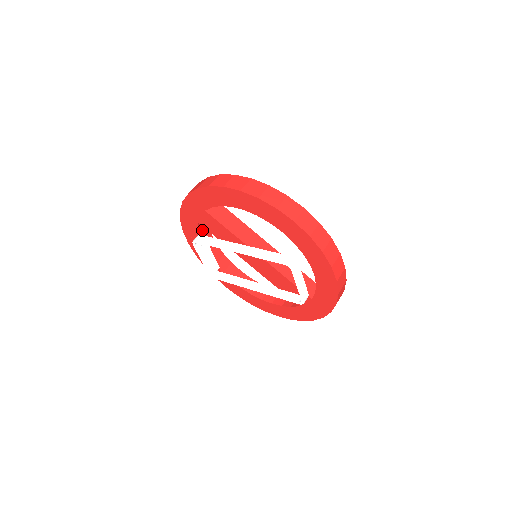
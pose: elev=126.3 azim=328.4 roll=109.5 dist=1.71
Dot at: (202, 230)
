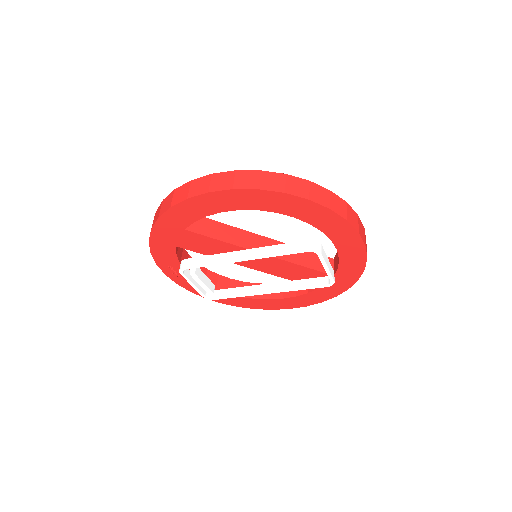
Dot at: (179, 253)
